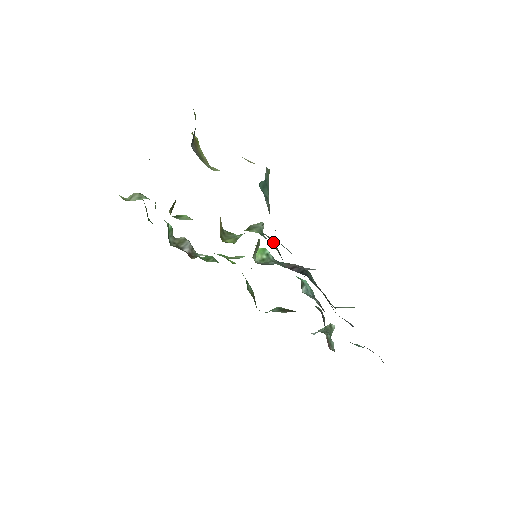
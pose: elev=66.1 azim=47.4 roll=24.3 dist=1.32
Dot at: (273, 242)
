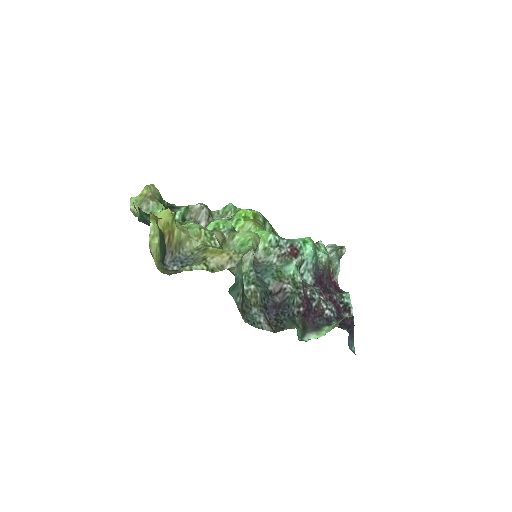
Dot at: (255, 295)
